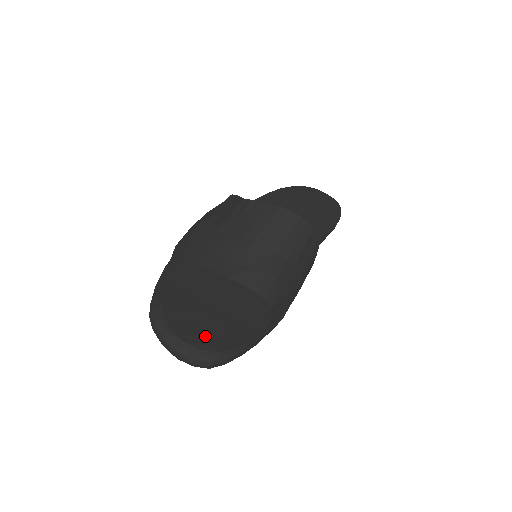
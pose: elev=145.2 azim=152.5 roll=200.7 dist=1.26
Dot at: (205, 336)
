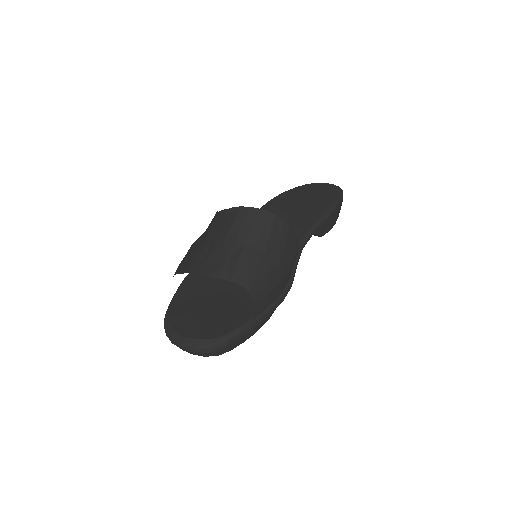
Dot at: (204, 329)
